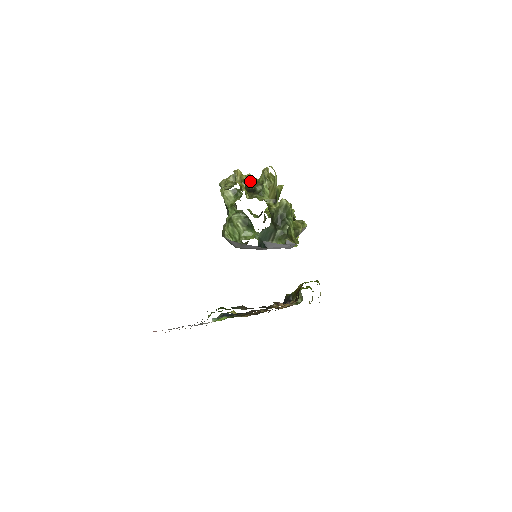
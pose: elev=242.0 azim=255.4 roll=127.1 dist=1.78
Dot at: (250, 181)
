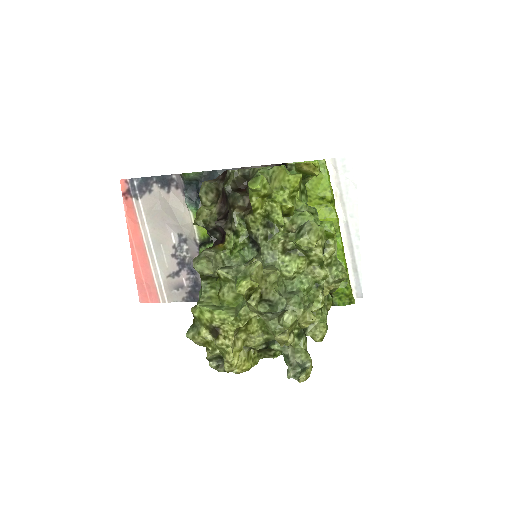
Dot at: (255, 347)
